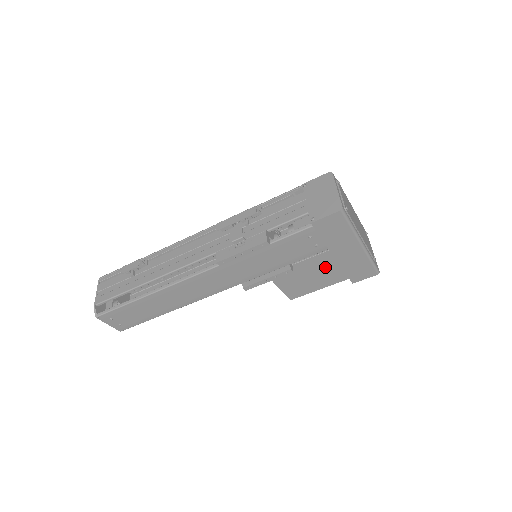
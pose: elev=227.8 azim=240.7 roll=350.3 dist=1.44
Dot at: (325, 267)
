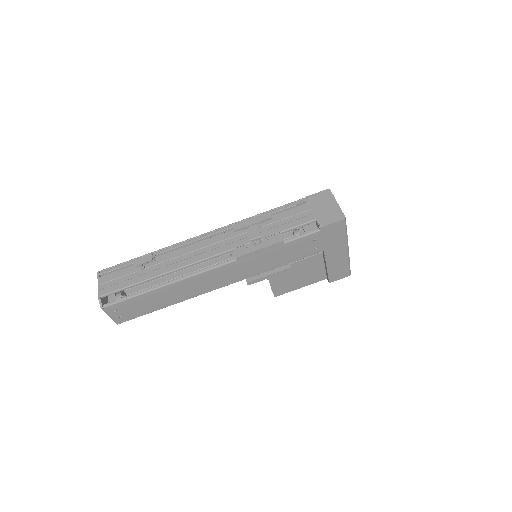
Dot at: (312, 268)
